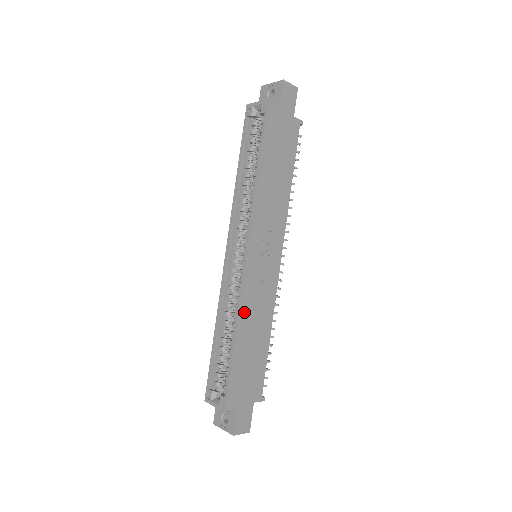
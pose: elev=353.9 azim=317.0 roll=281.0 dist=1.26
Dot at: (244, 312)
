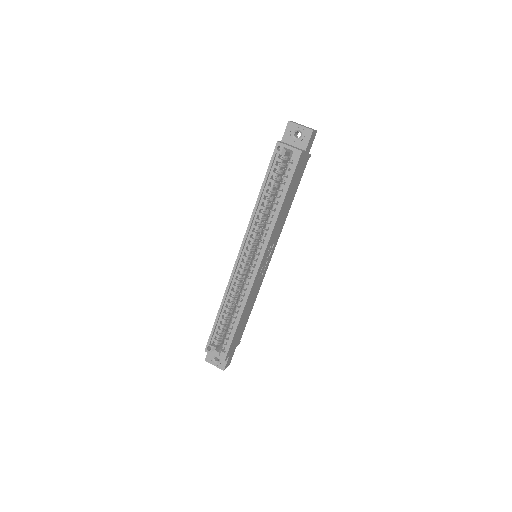
Dot at: (248, 301)
